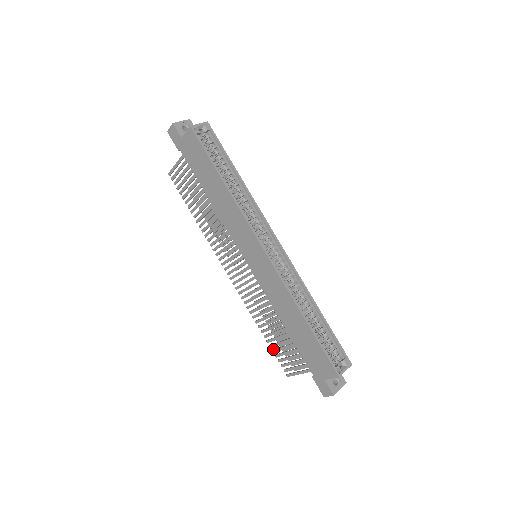
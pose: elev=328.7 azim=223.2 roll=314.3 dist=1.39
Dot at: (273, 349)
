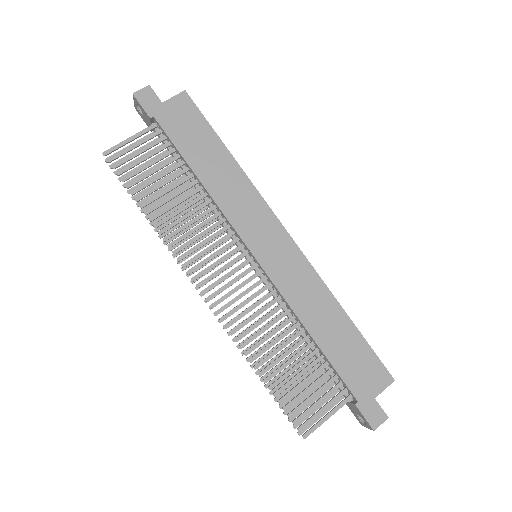
Dot at: occluded
